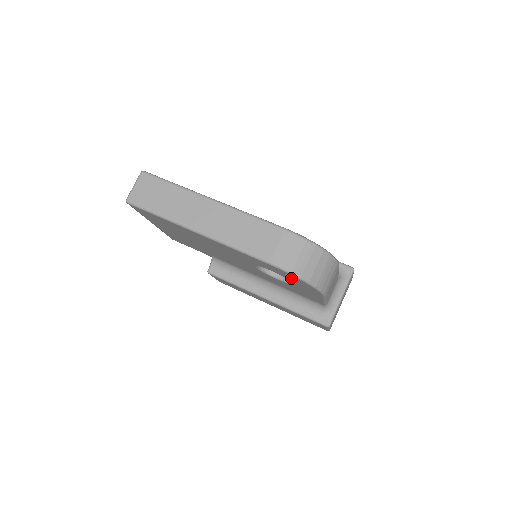
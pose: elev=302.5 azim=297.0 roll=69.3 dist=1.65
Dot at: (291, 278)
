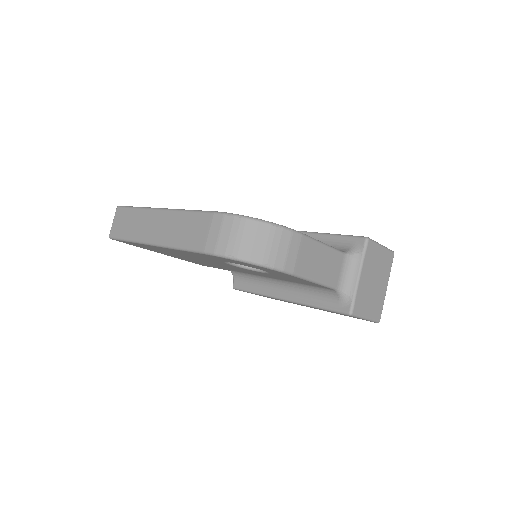
Dot at: (241, 263)
